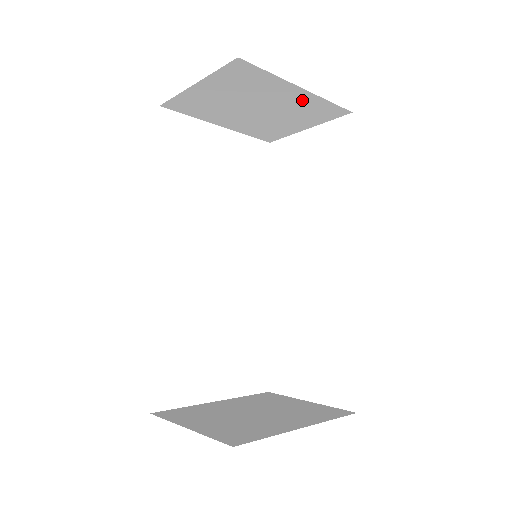
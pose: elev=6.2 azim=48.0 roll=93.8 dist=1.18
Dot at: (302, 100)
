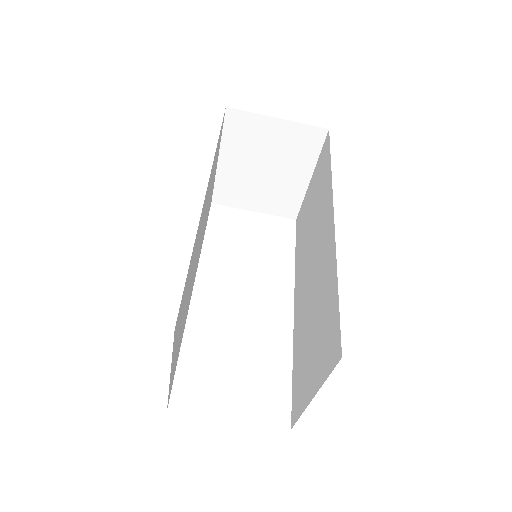
Dot at: (295, 187)
